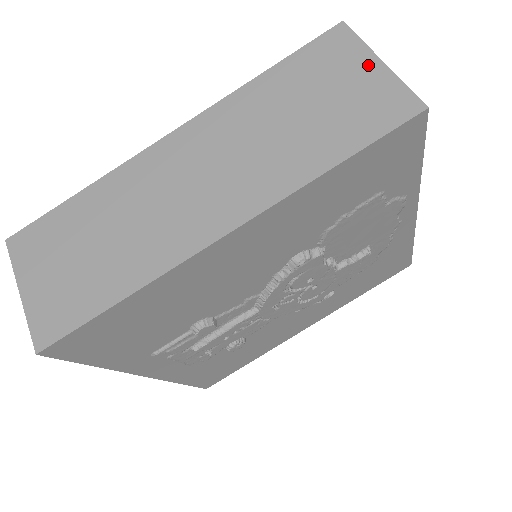
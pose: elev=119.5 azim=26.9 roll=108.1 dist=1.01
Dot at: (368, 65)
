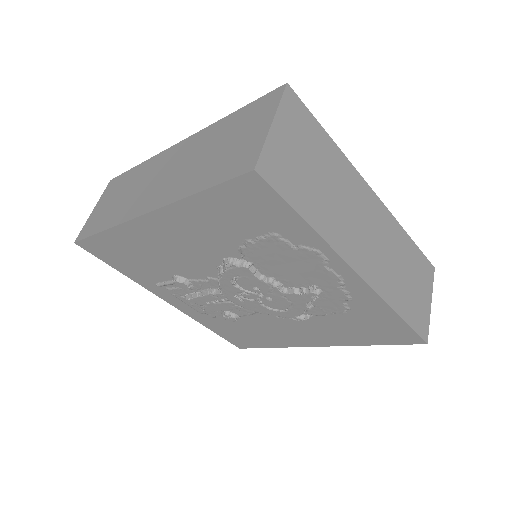
Dot at: (264, 124)
